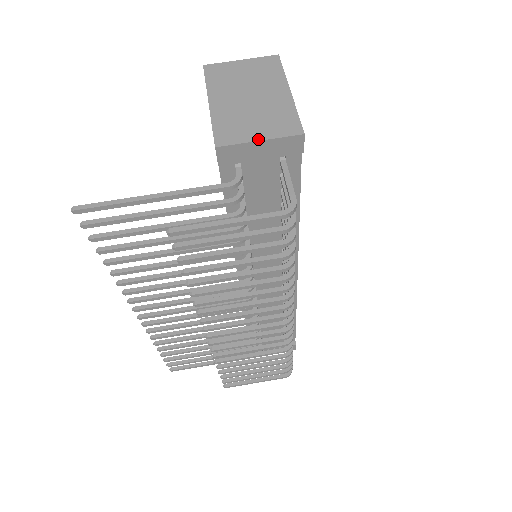
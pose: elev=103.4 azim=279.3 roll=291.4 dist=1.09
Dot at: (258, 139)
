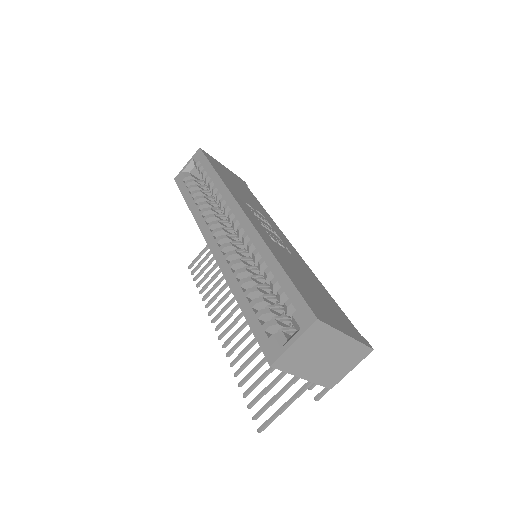
Dot at: (351, 370)
